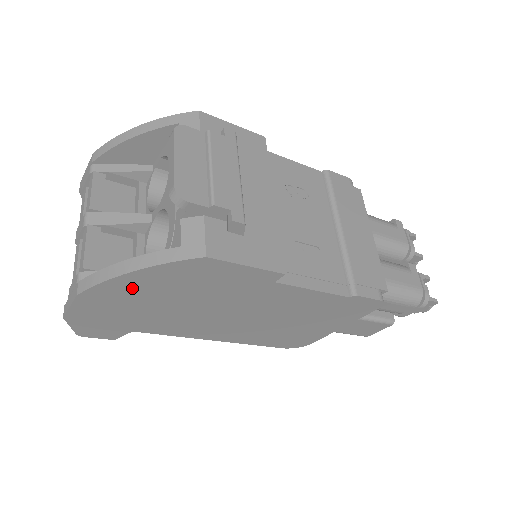
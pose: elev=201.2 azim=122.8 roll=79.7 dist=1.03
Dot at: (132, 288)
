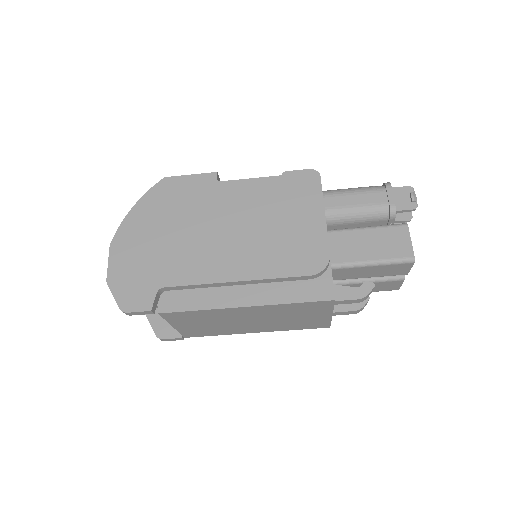
Dot at: (139, 224)
